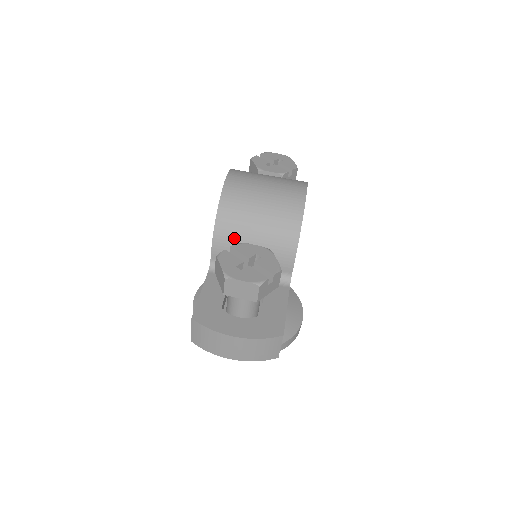
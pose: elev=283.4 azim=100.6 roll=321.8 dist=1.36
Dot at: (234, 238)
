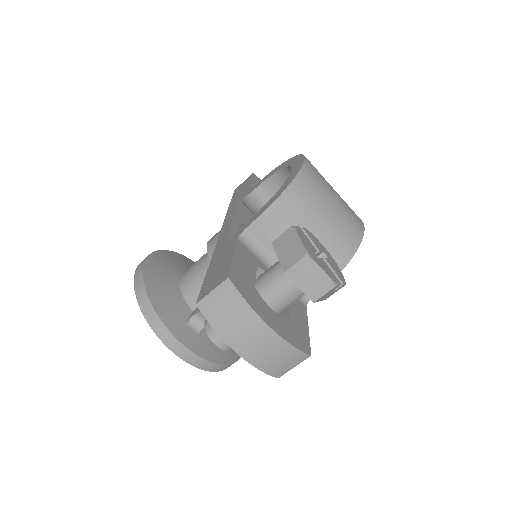
Dot at: (290, 221)
